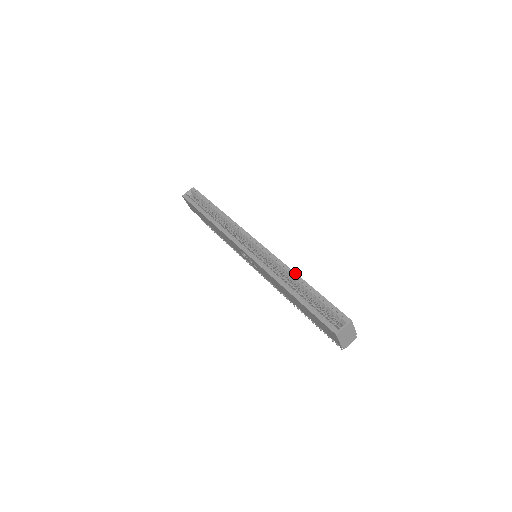
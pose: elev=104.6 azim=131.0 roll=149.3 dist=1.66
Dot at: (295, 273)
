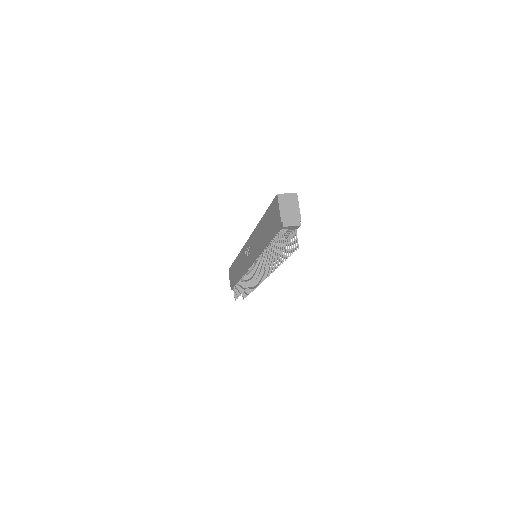
Dot at: occluded
